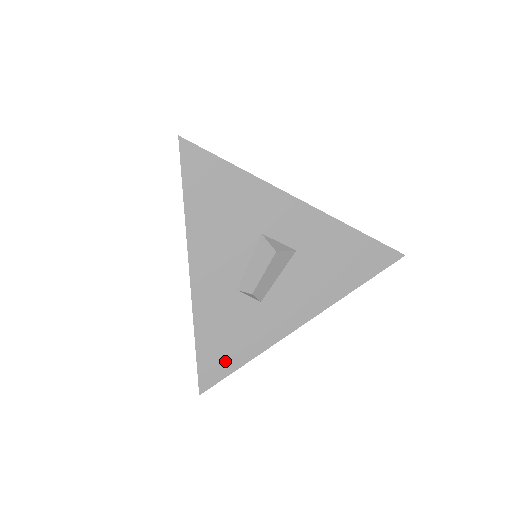
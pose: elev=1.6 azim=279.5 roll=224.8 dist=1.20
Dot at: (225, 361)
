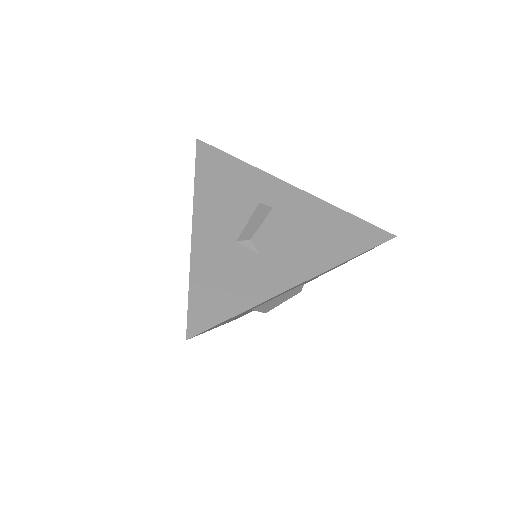
Dot at: (219, 306)
